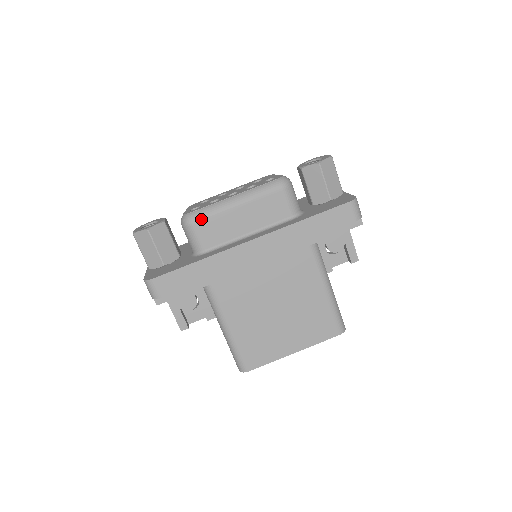
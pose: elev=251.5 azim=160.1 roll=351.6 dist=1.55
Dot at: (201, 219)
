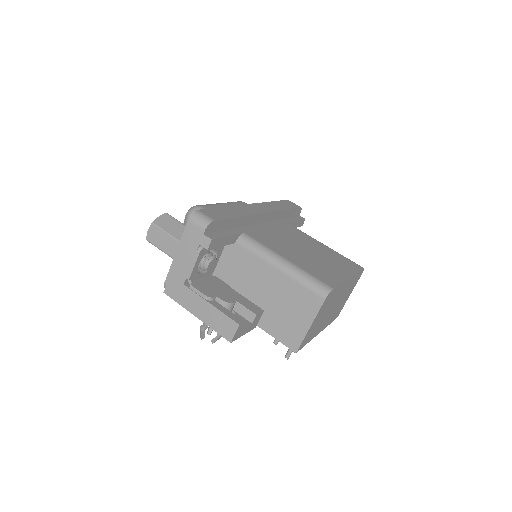
Dot at: (204, 205)
